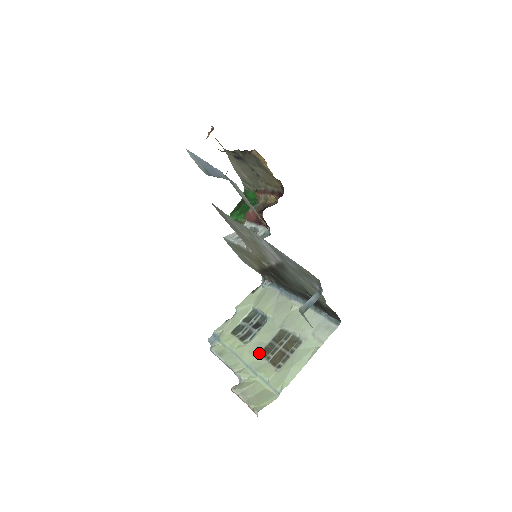
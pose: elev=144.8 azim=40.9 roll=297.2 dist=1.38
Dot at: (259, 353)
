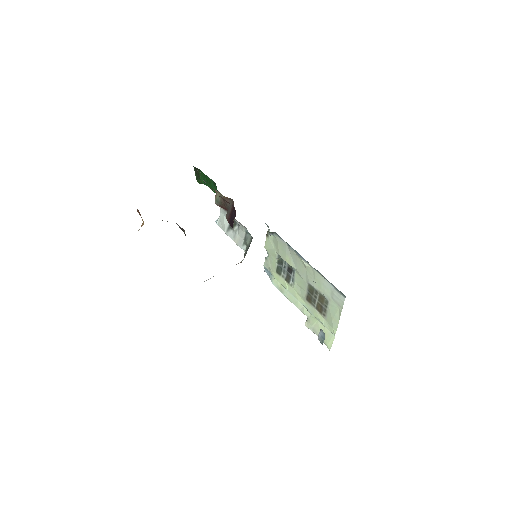
Dot at: (306, 300)
